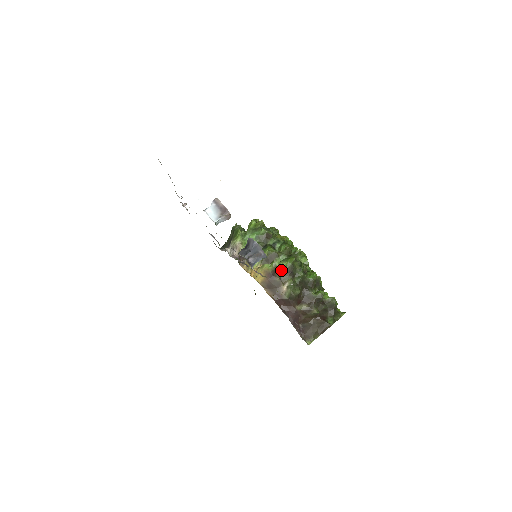
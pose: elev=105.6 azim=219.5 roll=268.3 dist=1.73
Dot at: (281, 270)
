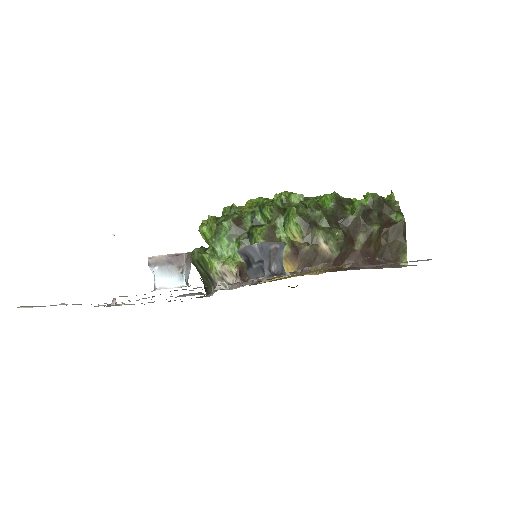
Dot at: (297, 236)
